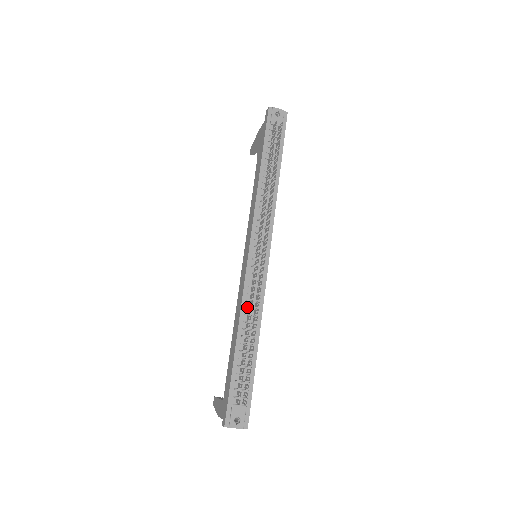
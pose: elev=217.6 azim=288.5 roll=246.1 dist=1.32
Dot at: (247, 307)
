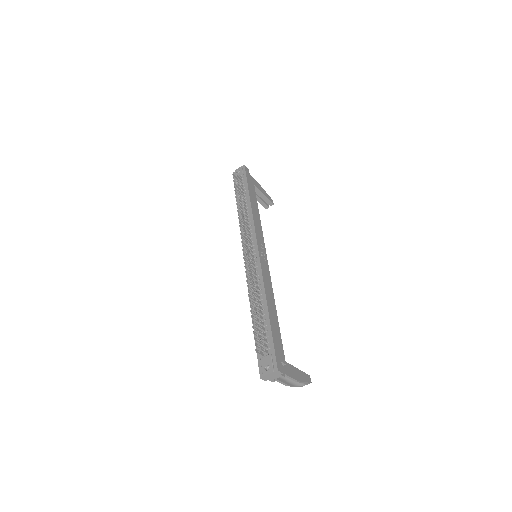
Dot at: occluded
